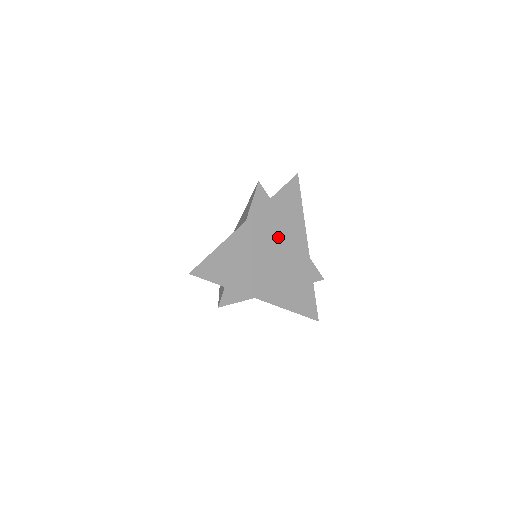
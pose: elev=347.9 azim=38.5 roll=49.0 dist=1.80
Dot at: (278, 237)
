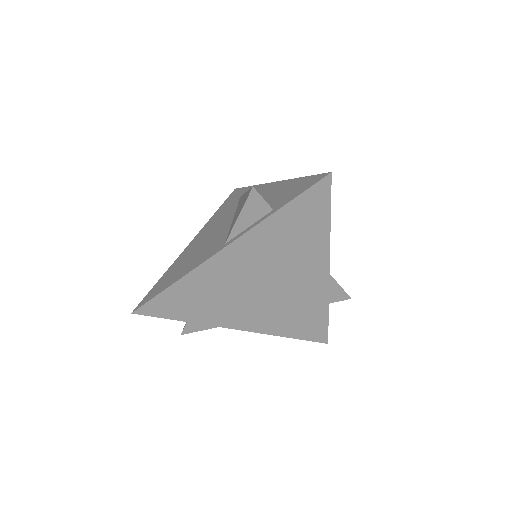
Dot at: (277, 263)
